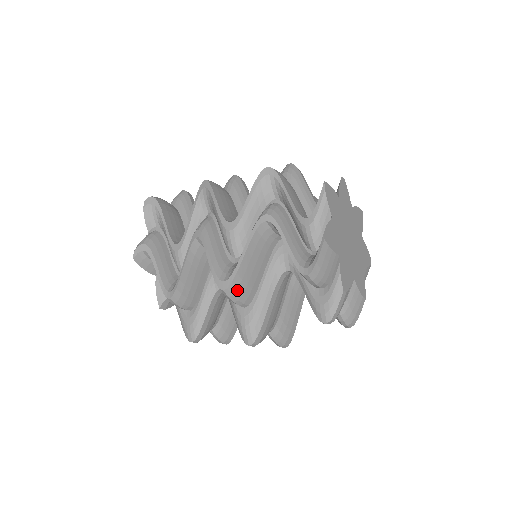
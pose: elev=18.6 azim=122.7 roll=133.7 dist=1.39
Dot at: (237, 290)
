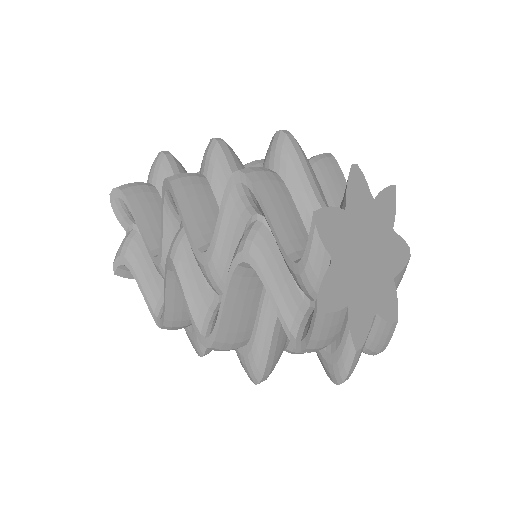
Dot at: (224, 344)
